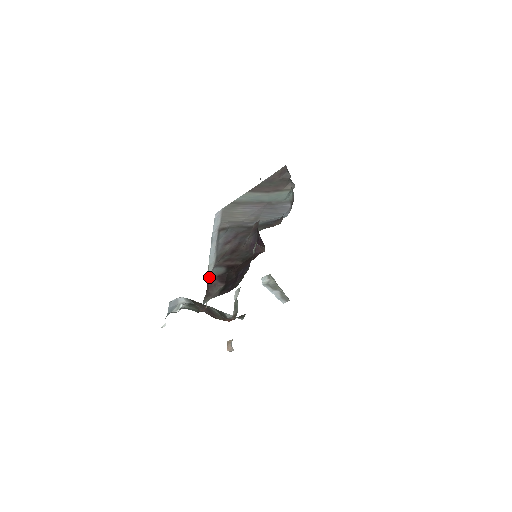
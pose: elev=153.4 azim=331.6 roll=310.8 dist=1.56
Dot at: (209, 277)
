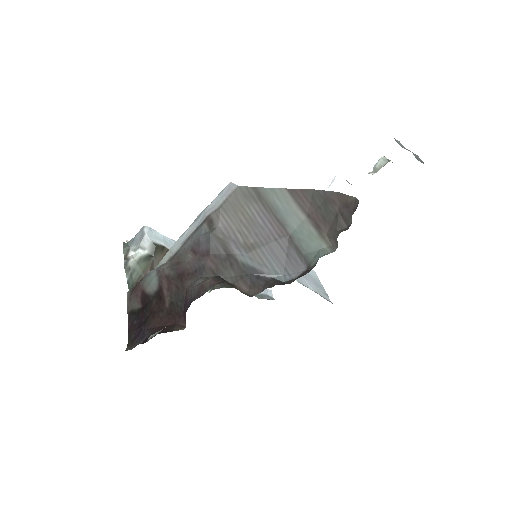
Dot at: (145, 276)
